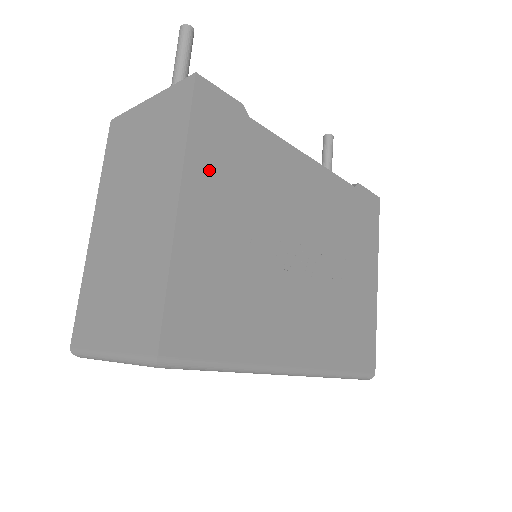
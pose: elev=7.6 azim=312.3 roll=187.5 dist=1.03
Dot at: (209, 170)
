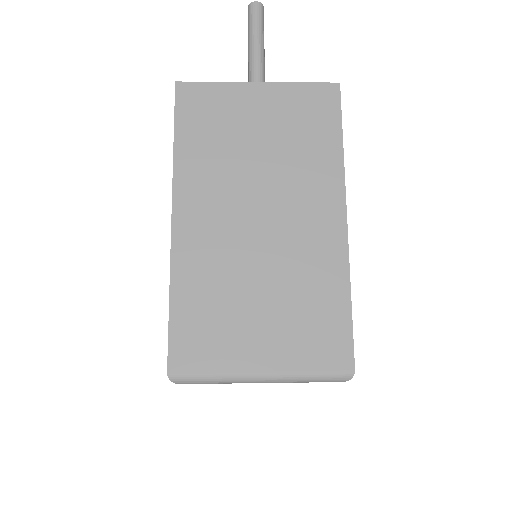
Dot at: occluded
